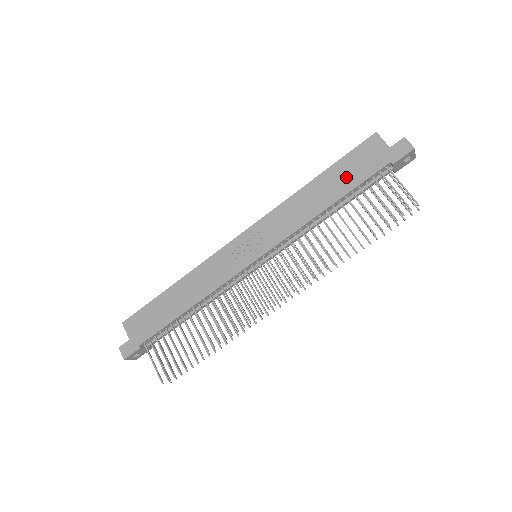
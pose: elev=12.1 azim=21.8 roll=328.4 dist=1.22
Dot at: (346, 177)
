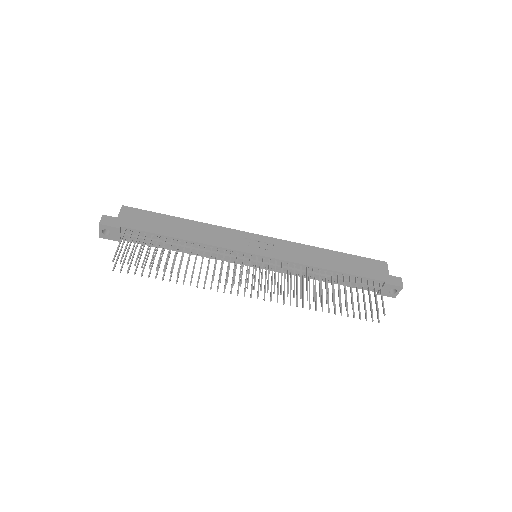
Dot at: (353, 266)
